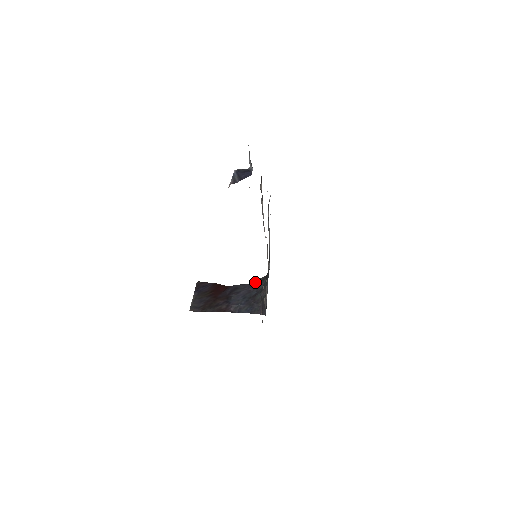
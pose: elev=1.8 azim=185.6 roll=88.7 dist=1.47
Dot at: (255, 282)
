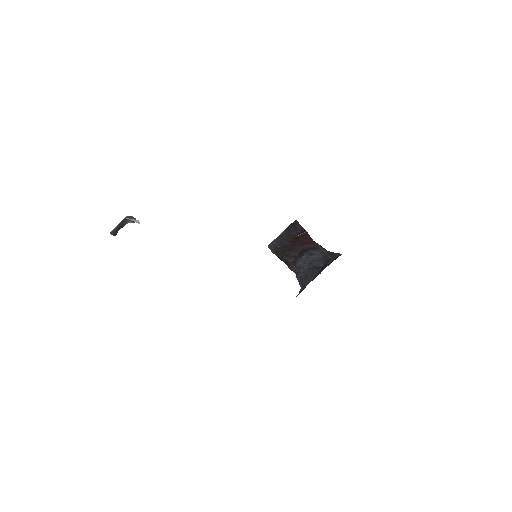
Dot at: (332, 253)
